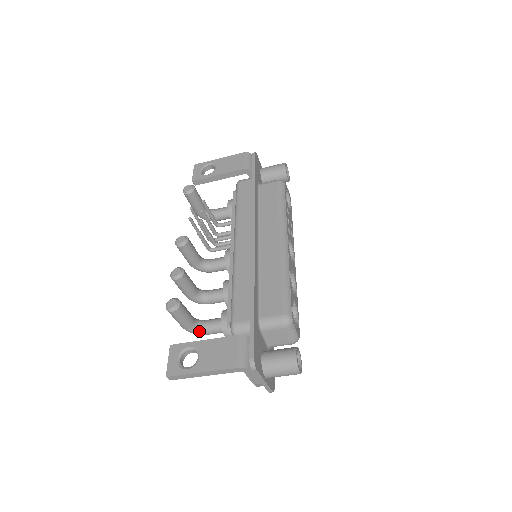
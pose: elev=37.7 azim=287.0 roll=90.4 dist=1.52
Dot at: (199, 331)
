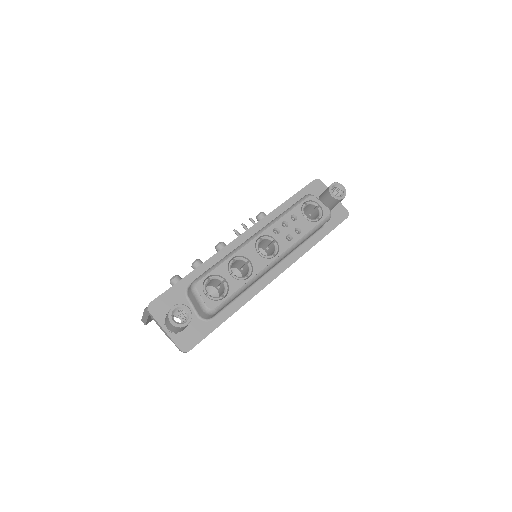
Dot at: occluded
